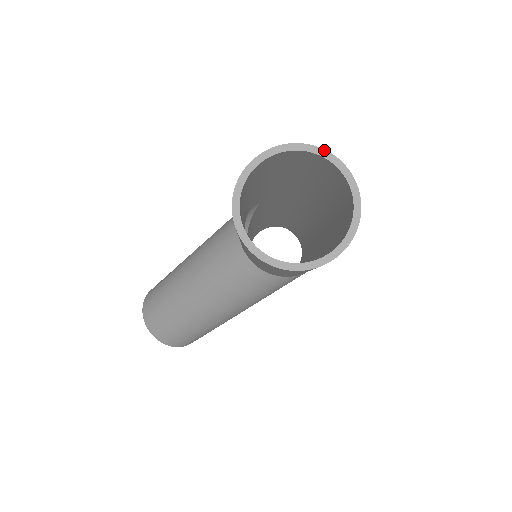
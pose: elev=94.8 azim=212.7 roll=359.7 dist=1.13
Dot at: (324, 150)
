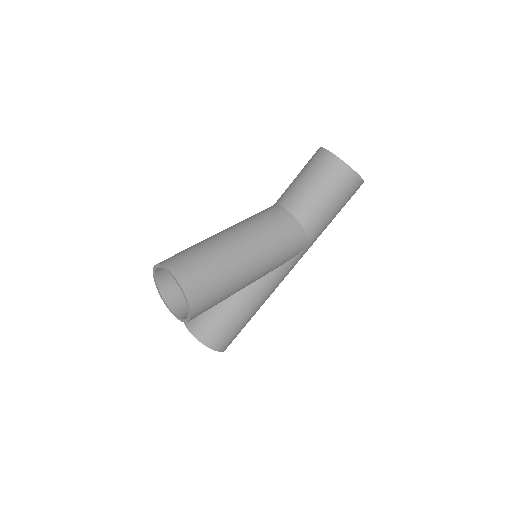
Dot at: occluded
